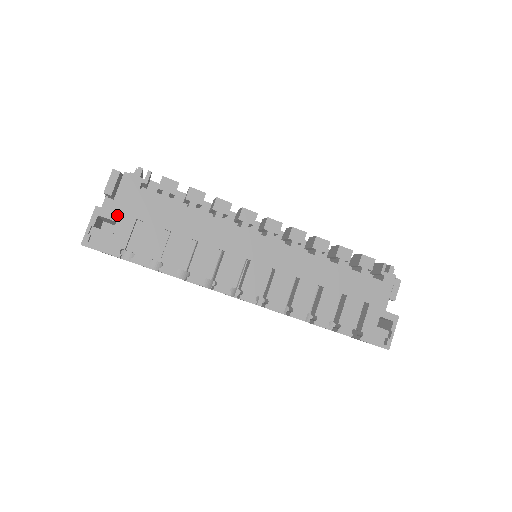
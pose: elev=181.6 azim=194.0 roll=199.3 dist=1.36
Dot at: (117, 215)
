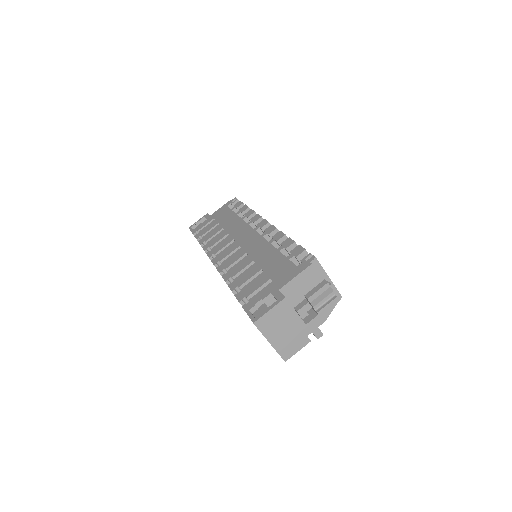
Dot at: (210, 217)
